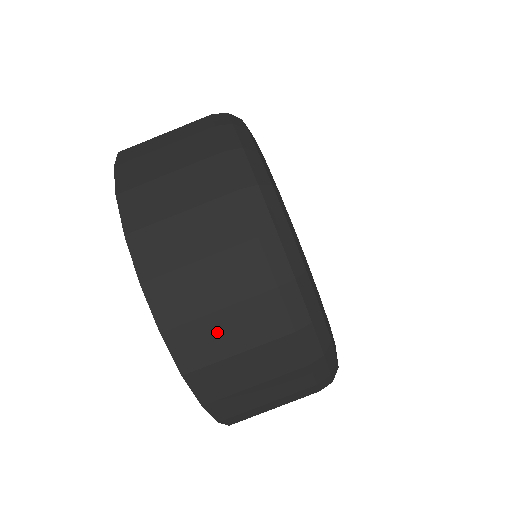
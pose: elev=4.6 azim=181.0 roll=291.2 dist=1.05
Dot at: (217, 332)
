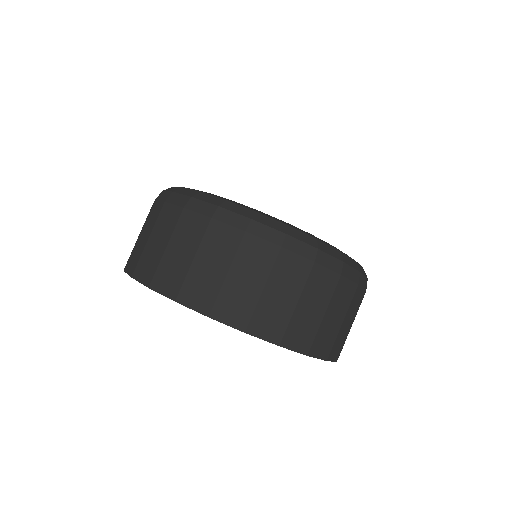
Dot at: (274, 303)
